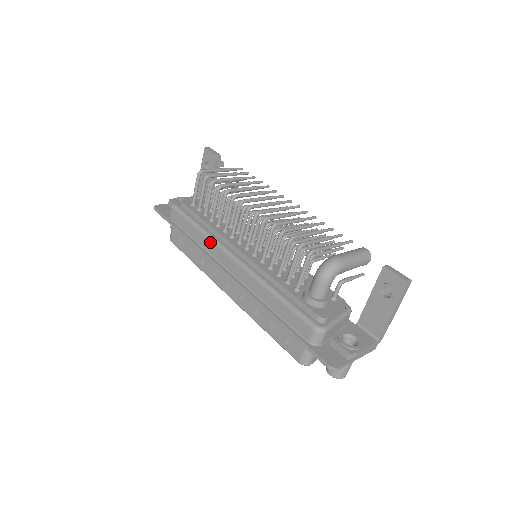
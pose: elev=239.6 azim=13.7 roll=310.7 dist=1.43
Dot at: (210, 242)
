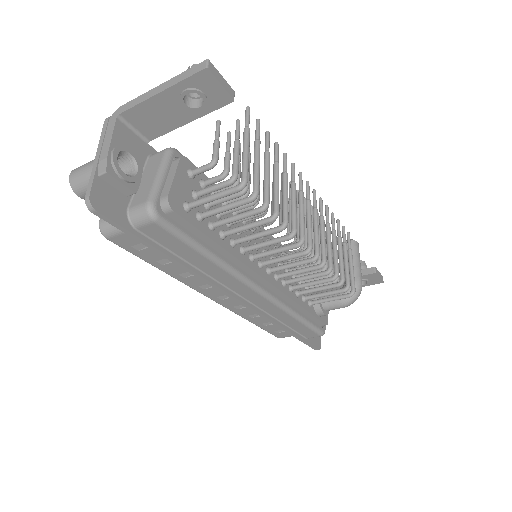
Dot at: (229, 276)
